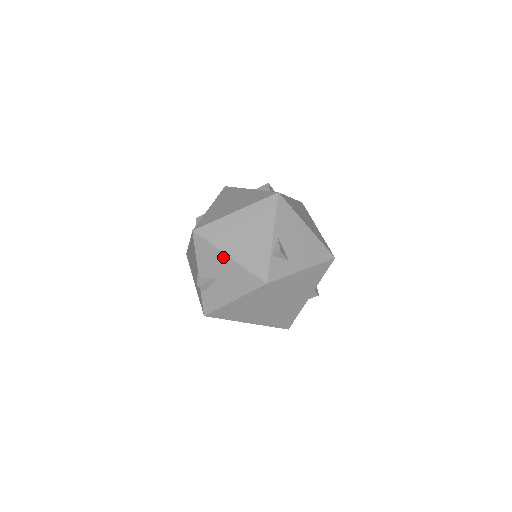
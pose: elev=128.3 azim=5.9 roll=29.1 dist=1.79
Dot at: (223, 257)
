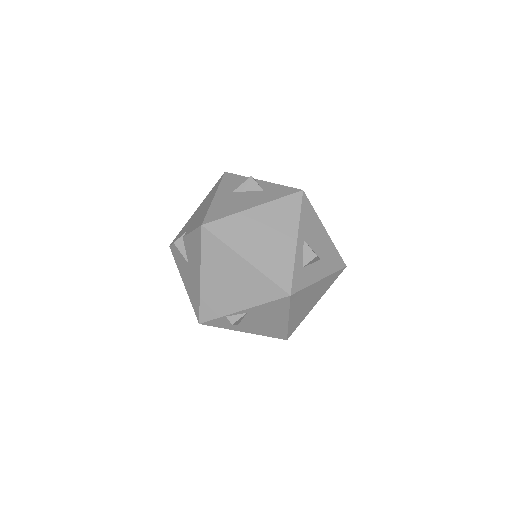
Dot at: (198, 269)
